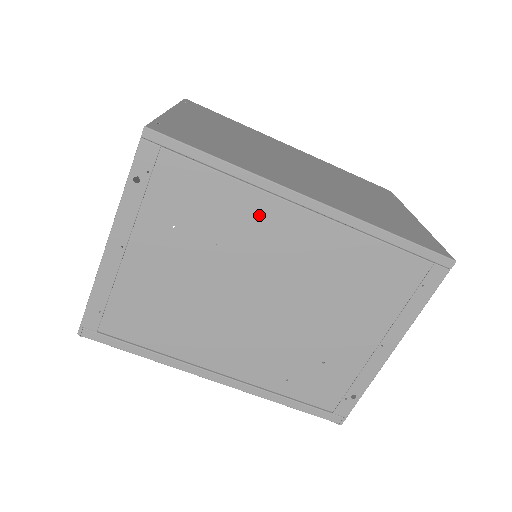
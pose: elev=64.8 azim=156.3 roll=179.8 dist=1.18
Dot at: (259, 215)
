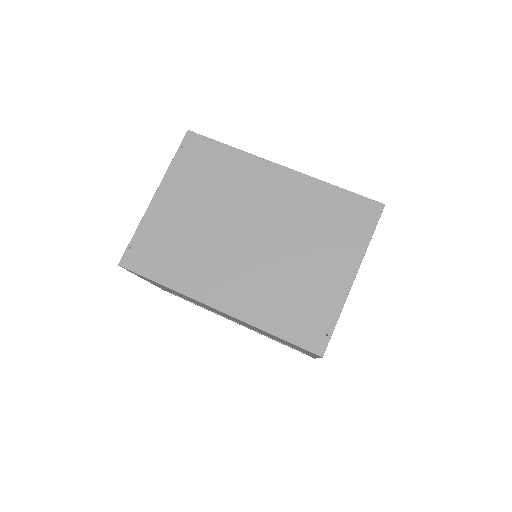
Dot at: occluded
